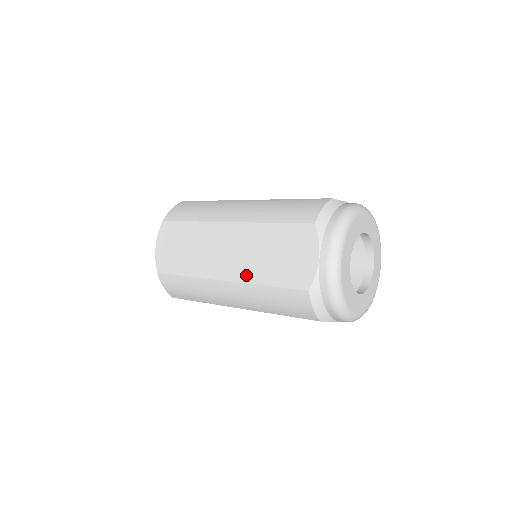
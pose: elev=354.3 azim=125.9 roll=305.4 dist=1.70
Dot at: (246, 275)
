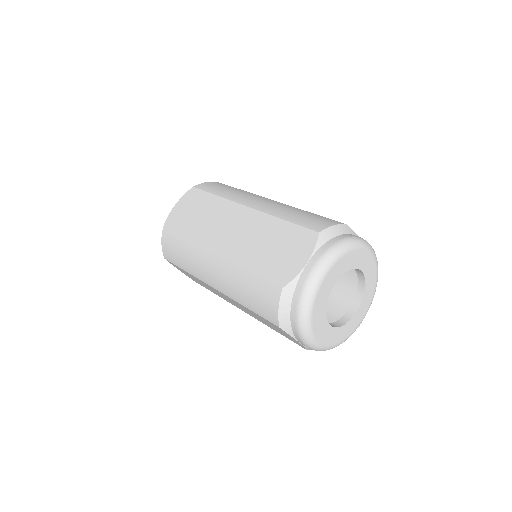
Dot at: (236, 255)
